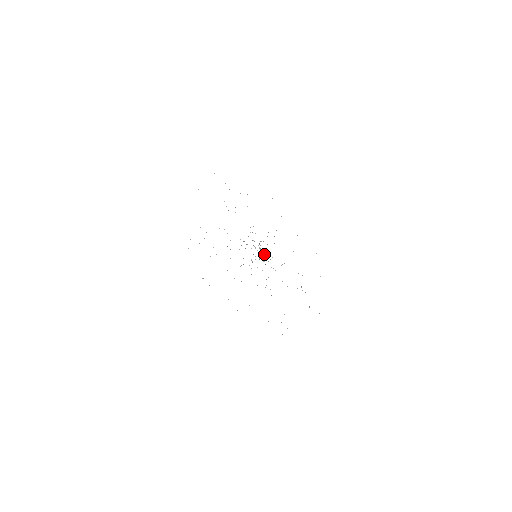
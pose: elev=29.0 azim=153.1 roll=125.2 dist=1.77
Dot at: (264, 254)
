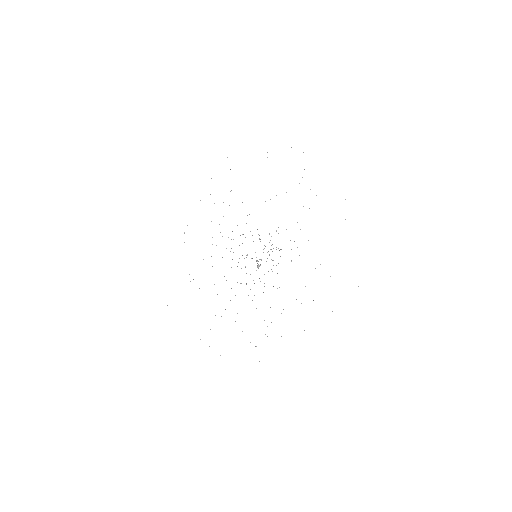
Dot at: occluded
